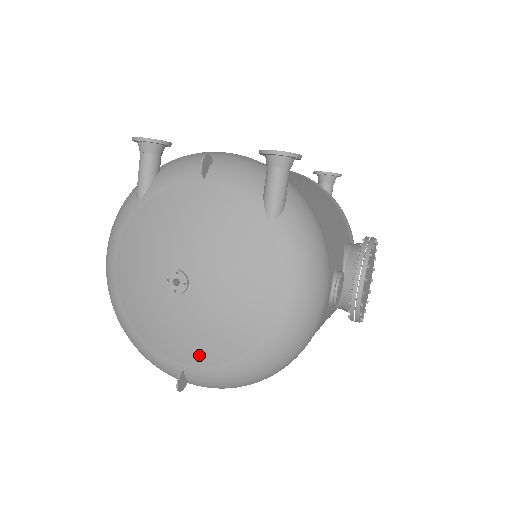
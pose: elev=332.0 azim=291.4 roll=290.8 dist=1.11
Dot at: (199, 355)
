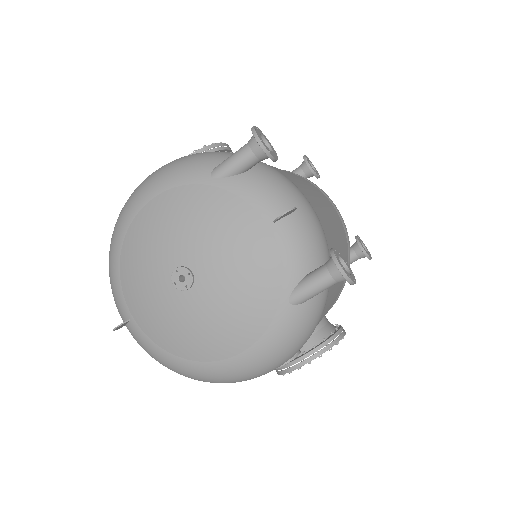
Dot at: (150, 327)
